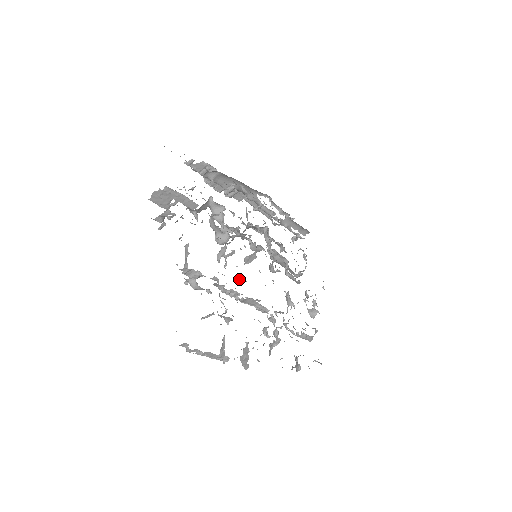
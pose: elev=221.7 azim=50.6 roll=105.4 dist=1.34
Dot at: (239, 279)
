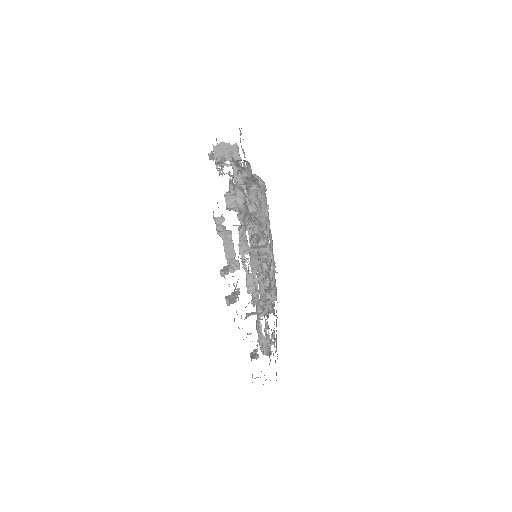
Dot at: occluded
